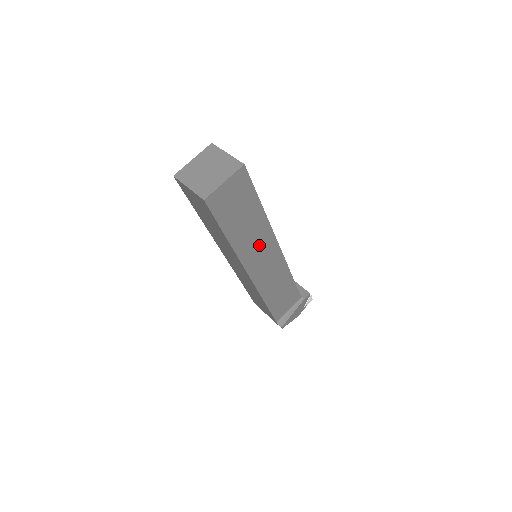
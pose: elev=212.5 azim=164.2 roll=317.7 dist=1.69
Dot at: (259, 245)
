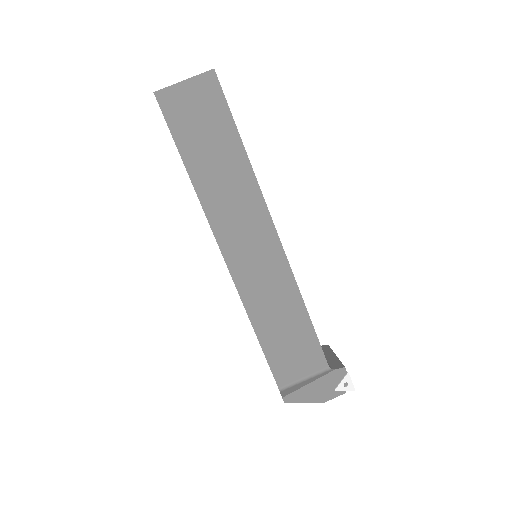
Dot at: (240, 211)
